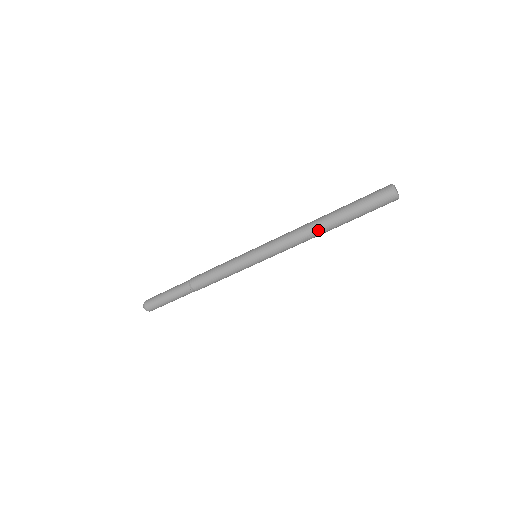
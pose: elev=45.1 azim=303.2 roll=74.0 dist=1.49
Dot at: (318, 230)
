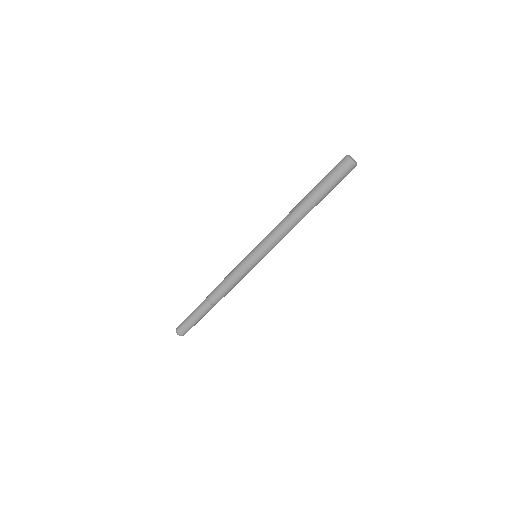
Dot at: (296, 212)
